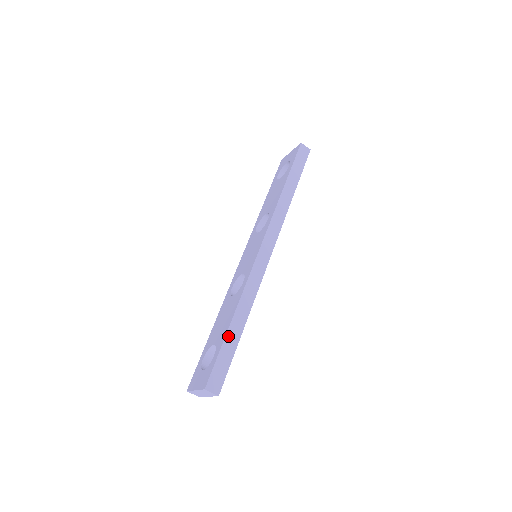
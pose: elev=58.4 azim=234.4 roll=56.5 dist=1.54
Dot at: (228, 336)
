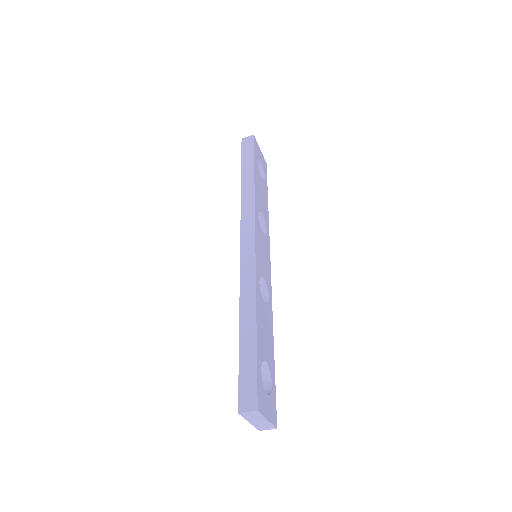
Dot at: (242, 345)
